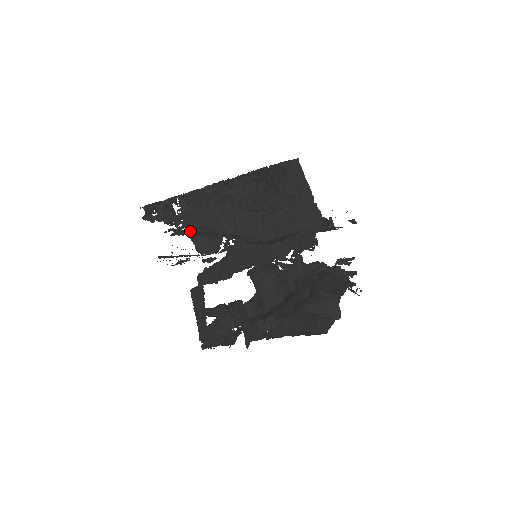
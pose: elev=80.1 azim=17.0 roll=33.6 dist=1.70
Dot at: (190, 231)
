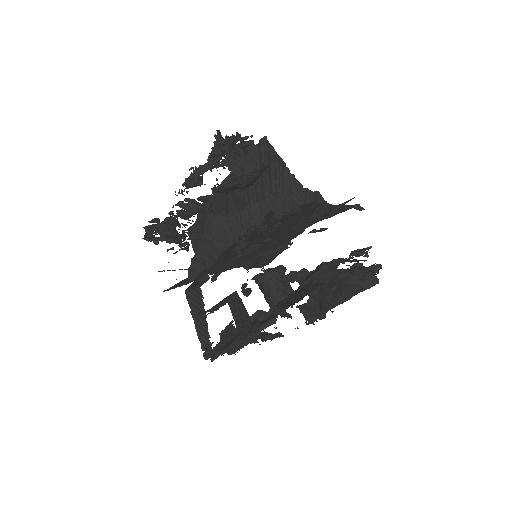
Dot at: (184, 237)
